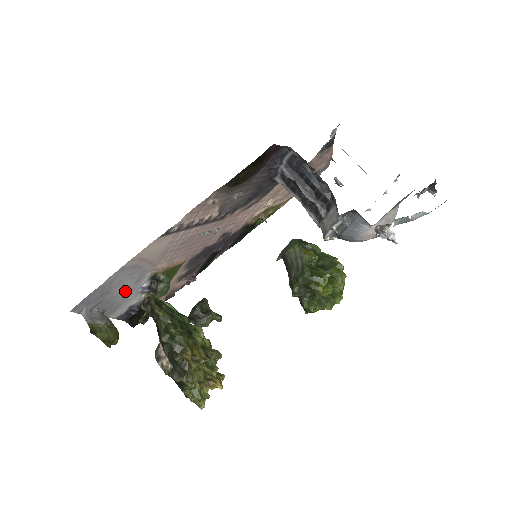
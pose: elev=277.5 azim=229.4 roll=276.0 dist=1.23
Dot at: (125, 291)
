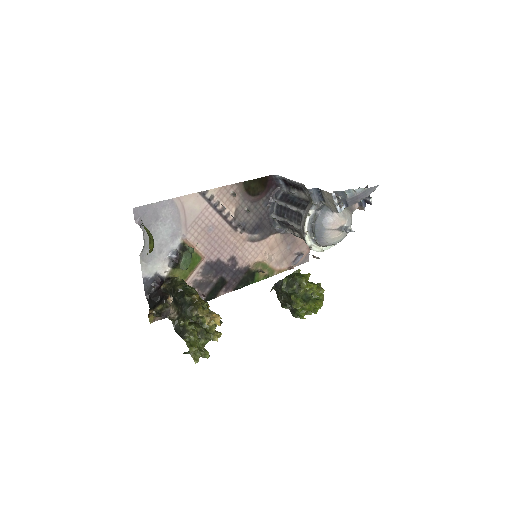
Dot at: (162, 239)
